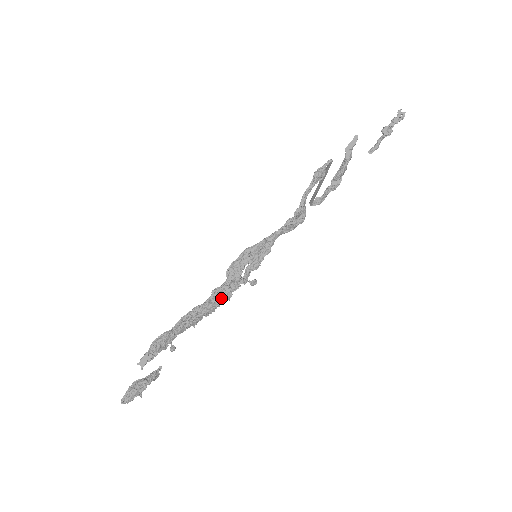
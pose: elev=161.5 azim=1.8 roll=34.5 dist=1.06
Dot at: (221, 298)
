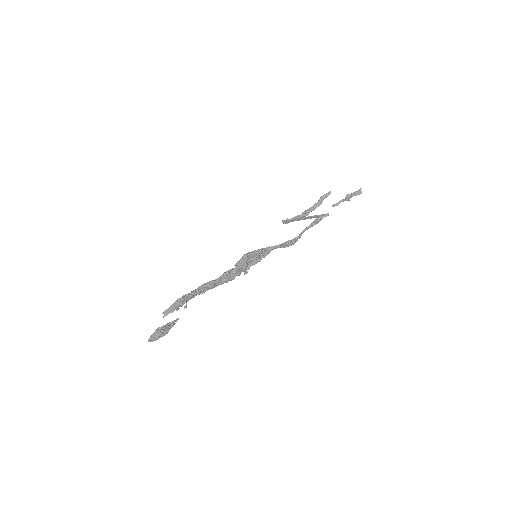
Dot at: (228, 279)
